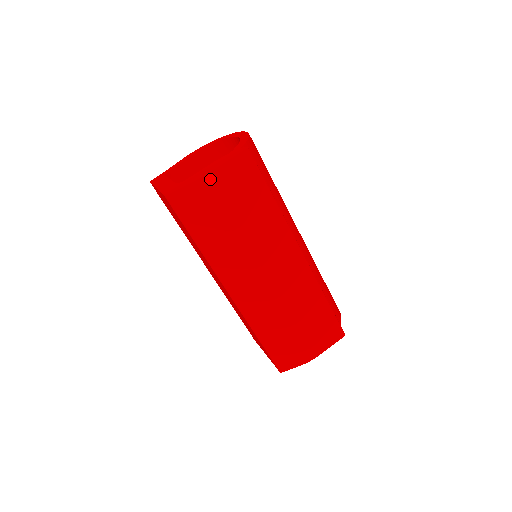
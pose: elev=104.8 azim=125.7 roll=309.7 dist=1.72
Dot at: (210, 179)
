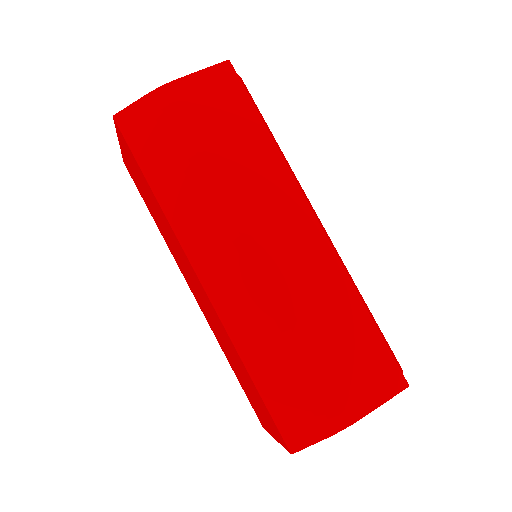
Dot at: (174, 89)
